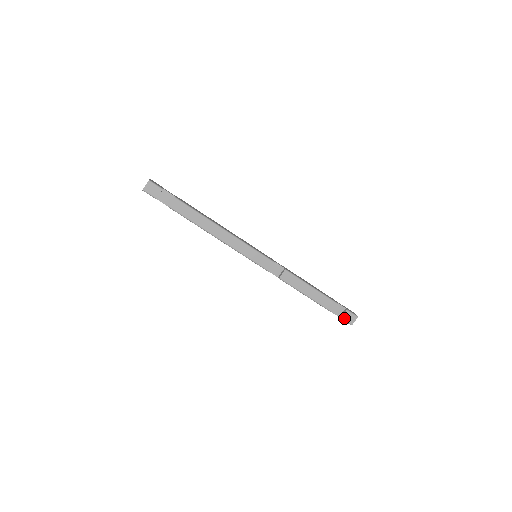
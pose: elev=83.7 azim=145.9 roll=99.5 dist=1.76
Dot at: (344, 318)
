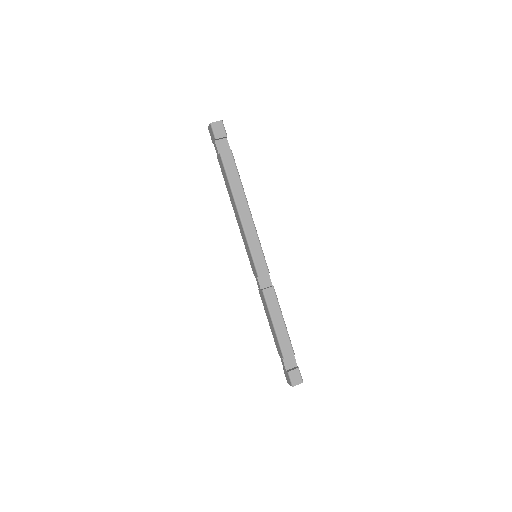
Dot at: (291, 374)
